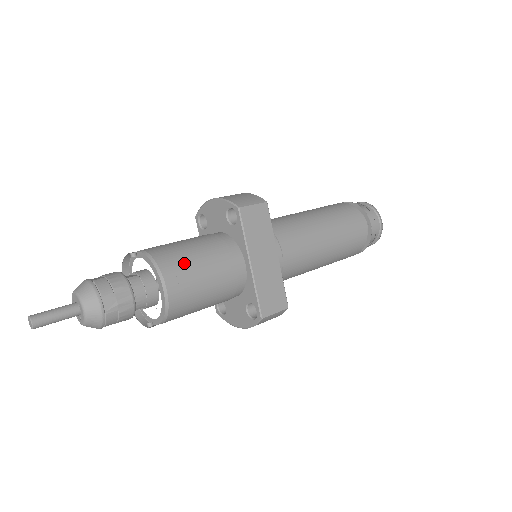
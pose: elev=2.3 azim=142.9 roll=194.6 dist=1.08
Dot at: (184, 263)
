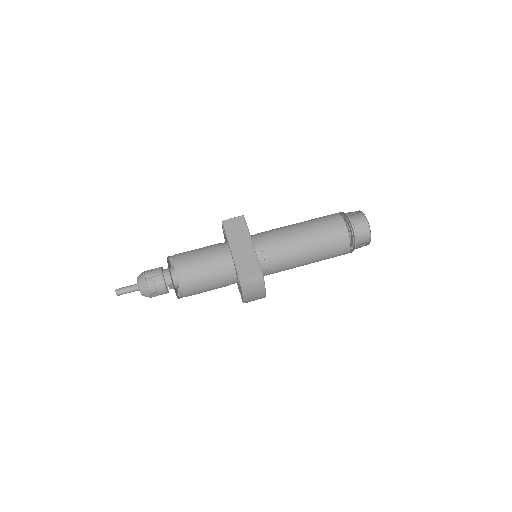
Dot at: (189, 254)
